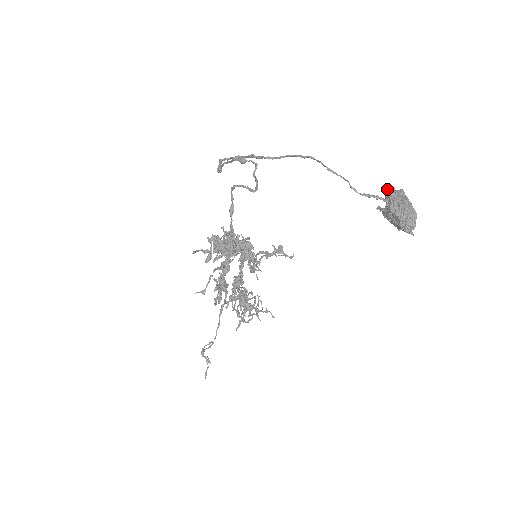
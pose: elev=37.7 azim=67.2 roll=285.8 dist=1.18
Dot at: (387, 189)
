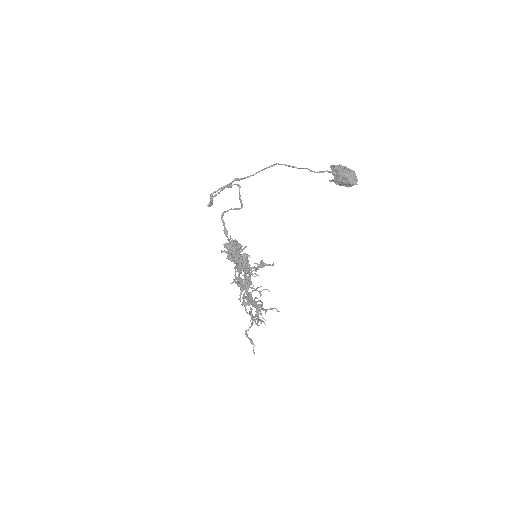
Dot at: (331, 167)
